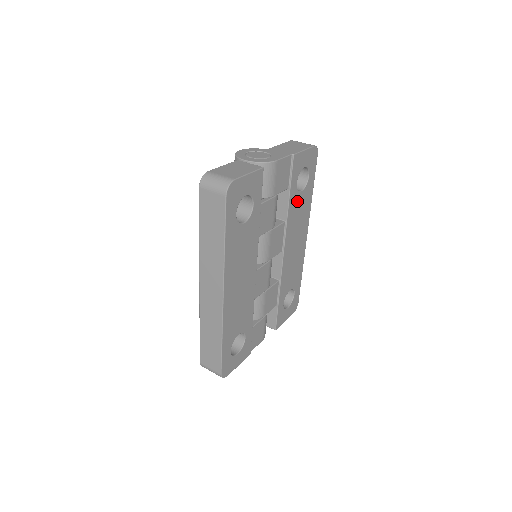
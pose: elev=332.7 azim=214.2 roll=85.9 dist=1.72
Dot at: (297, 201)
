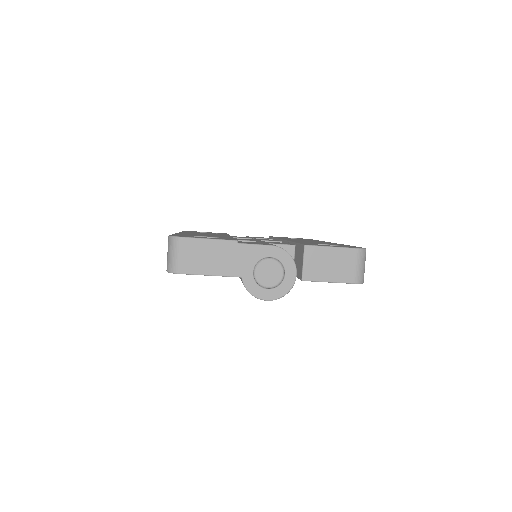
Dot at: occluded
